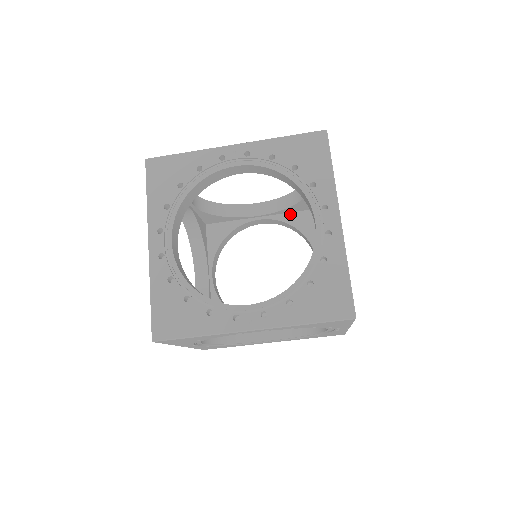
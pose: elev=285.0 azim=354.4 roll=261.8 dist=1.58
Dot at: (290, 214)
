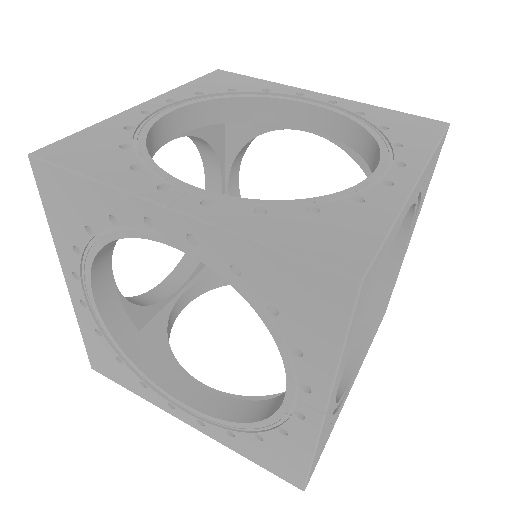
Dot at: occluded
